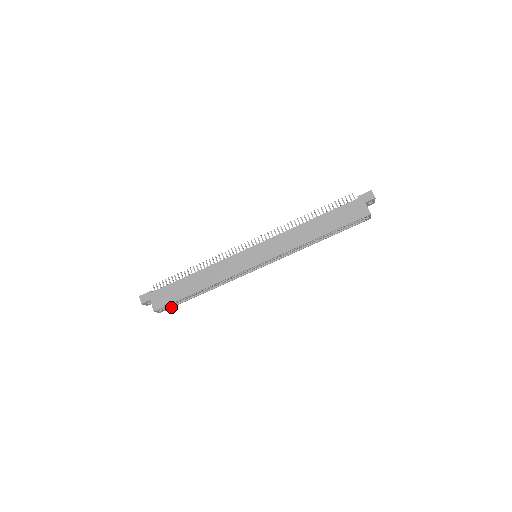
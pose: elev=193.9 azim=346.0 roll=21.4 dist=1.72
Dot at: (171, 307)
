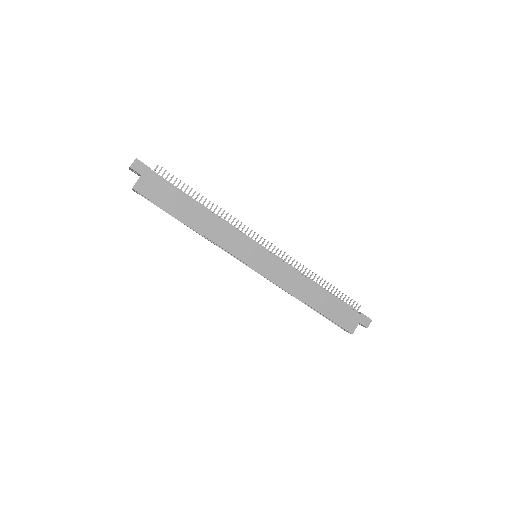
Dot at: (147, 199)
